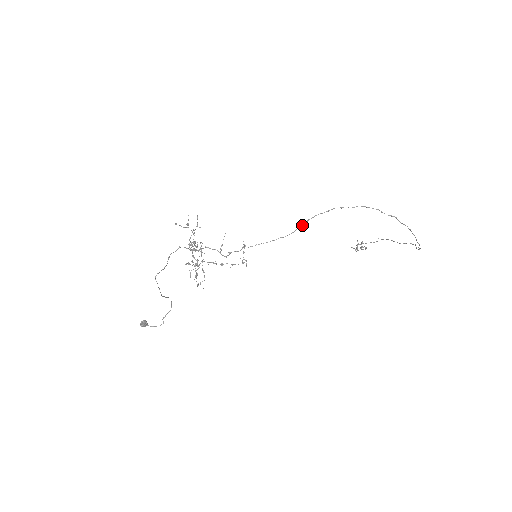
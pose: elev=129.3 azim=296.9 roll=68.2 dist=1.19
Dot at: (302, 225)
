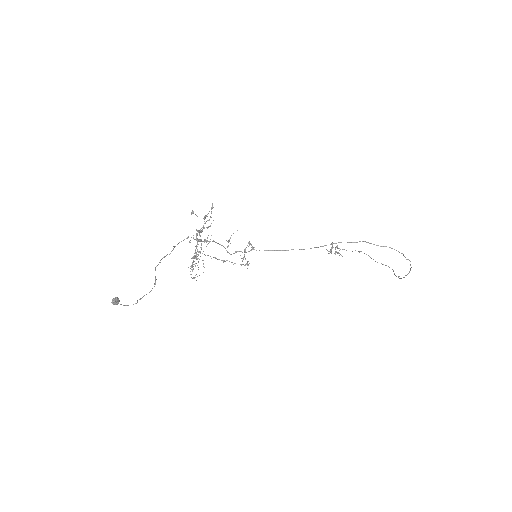
Dot at: (323, 246)
